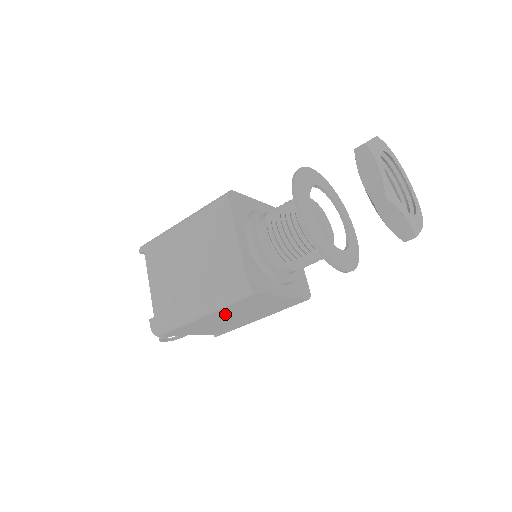
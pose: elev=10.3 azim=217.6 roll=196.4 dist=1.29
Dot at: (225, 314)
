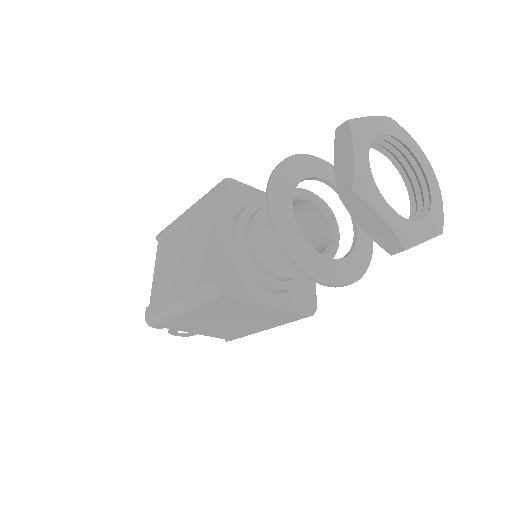
Dot at: (208, 315)
